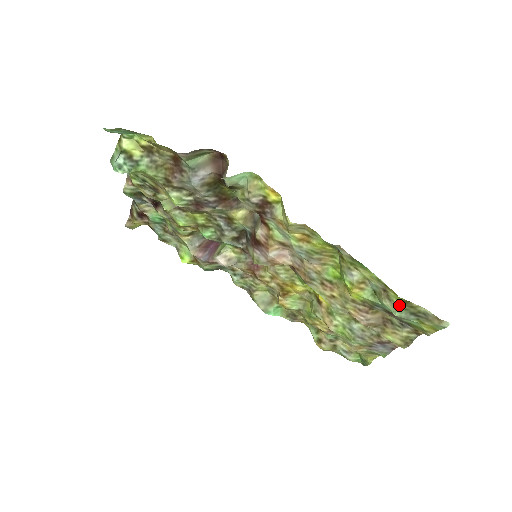
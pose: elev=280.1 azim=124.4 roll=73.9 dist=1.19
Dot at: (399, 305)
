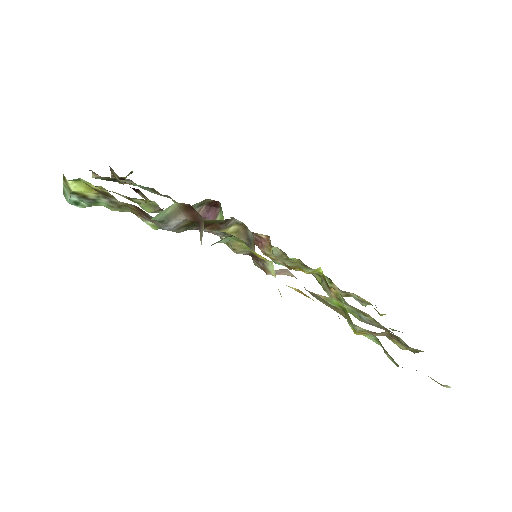
Dot at: occluded
